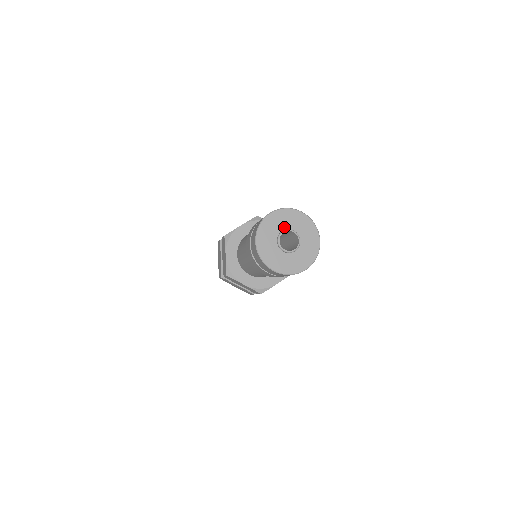
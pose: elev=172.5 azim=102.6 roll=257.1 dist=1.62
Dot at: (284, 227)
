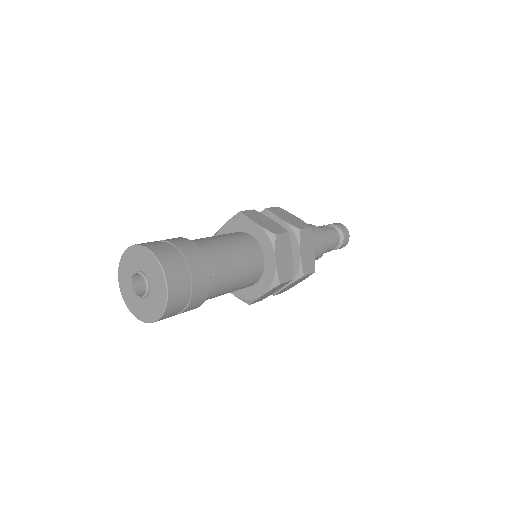
Dot at: (136, 268)
